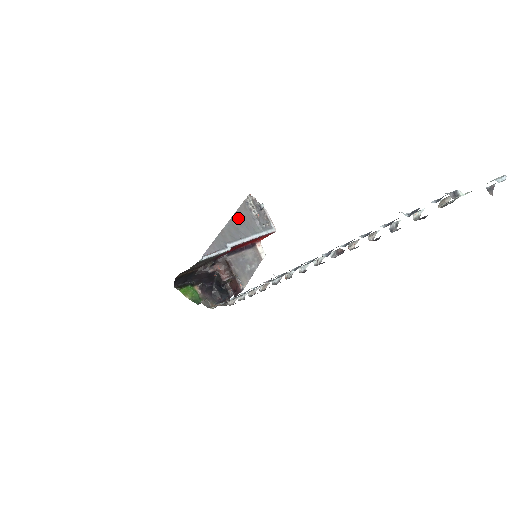
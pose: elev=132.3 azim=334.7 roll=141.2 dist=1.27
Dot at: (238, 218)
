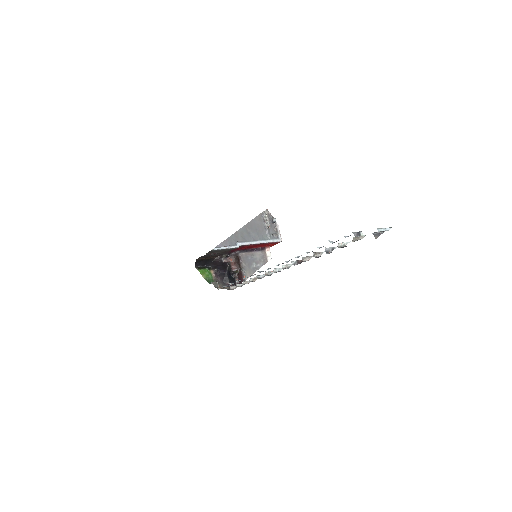
Dot at: (252, 225)
